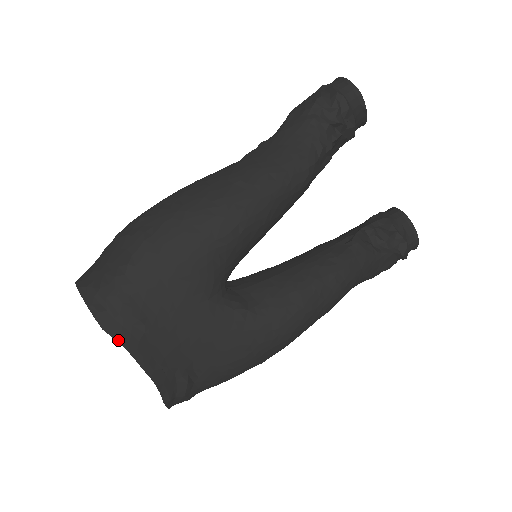
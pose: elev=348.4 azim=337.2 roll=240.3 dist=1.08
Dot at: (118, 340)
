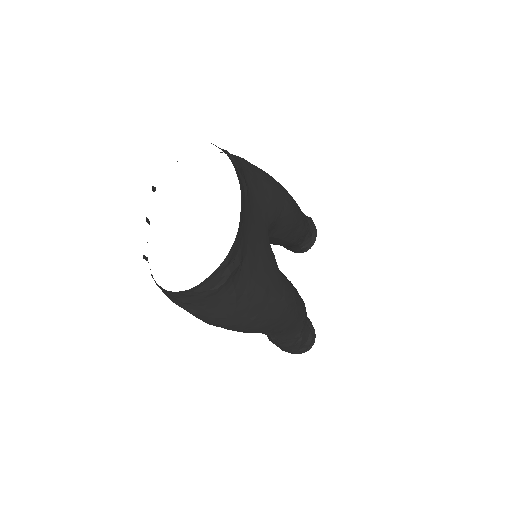
Dot at: (239, 179)
